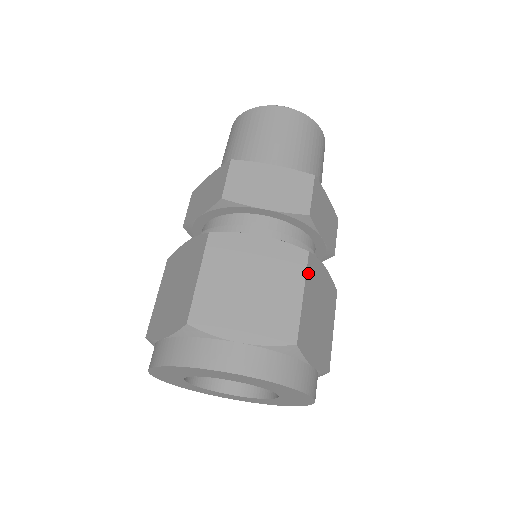
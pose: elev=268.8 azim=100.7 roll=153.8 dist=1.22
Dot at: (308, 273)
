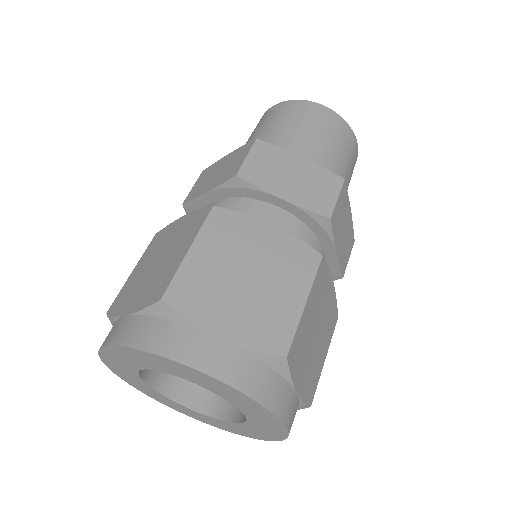
Dot at: (316, 280)
